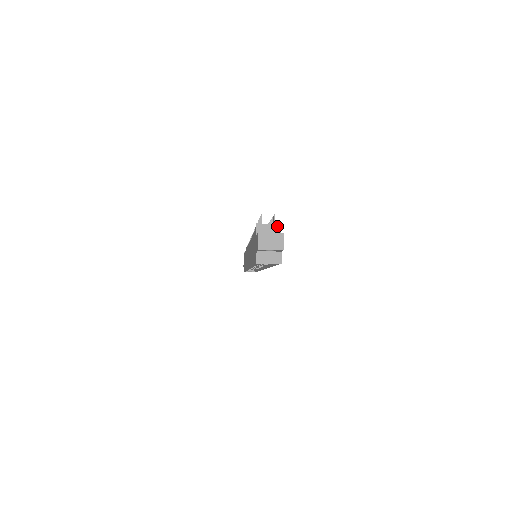
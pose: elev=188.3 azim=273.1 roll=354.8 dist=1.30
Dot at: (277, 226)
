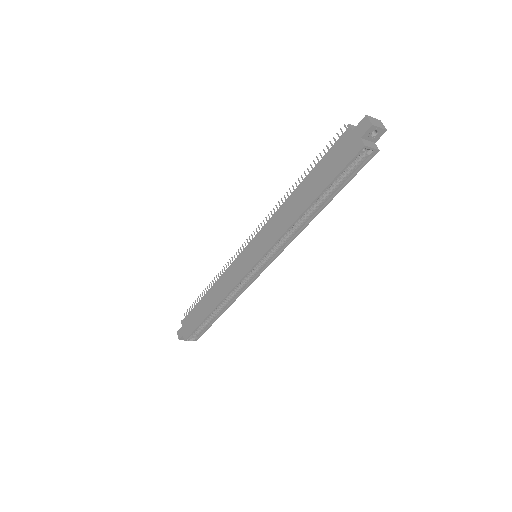
Dot at: occluded
